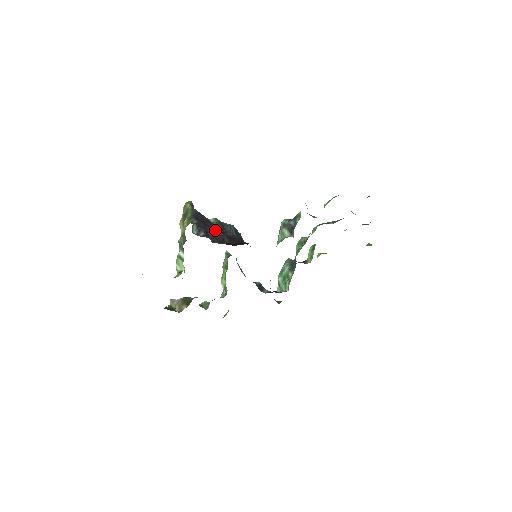
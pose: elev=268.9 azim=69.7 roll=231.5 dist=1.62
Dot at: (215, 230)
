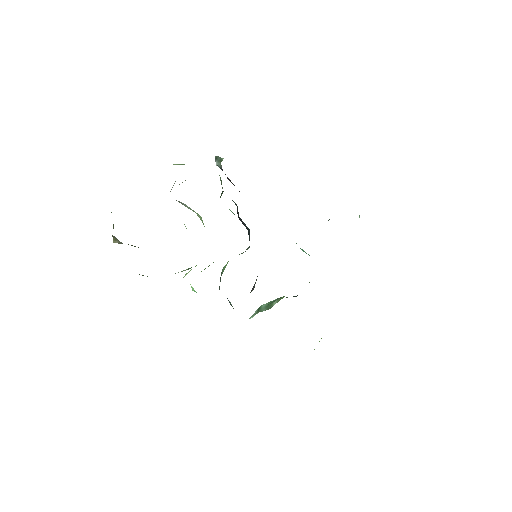
Dot at: occluded
